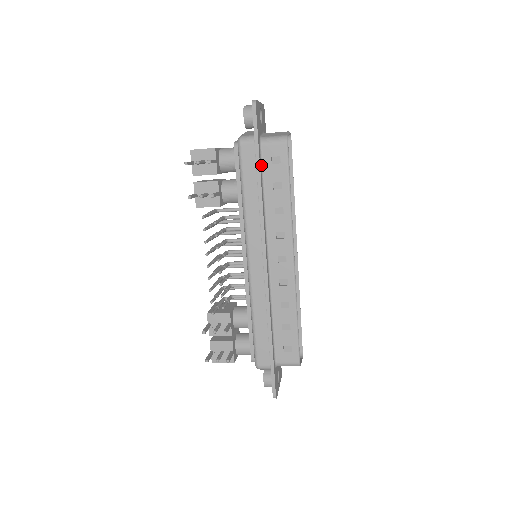
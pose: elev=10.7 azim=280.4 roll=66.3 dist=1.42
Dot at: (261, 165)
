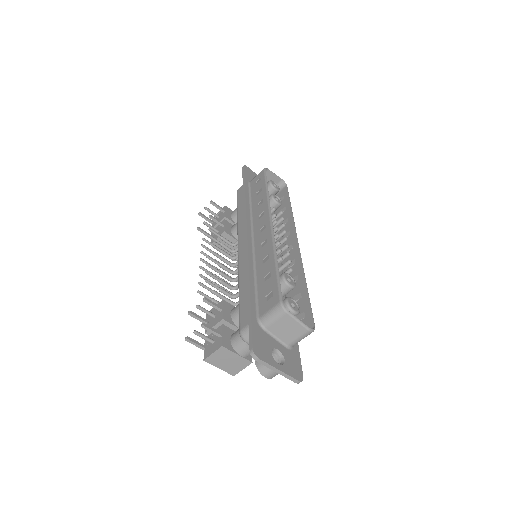
Dot at: (249, 190)
